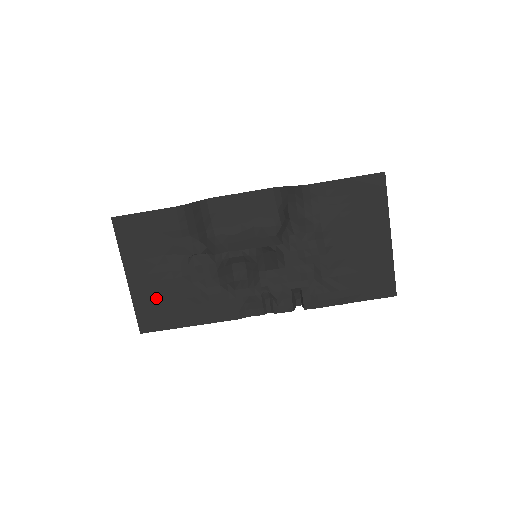
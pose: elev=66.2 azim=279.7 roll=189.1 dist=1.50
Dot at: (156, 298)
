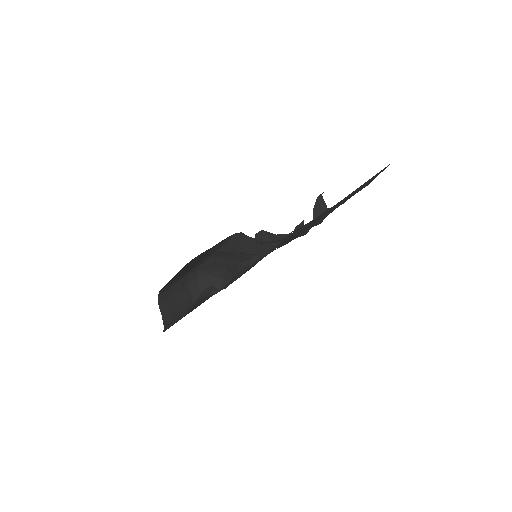
Dot at: occluded
